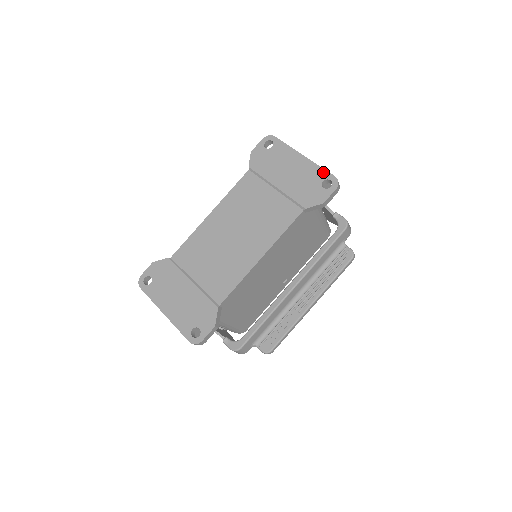
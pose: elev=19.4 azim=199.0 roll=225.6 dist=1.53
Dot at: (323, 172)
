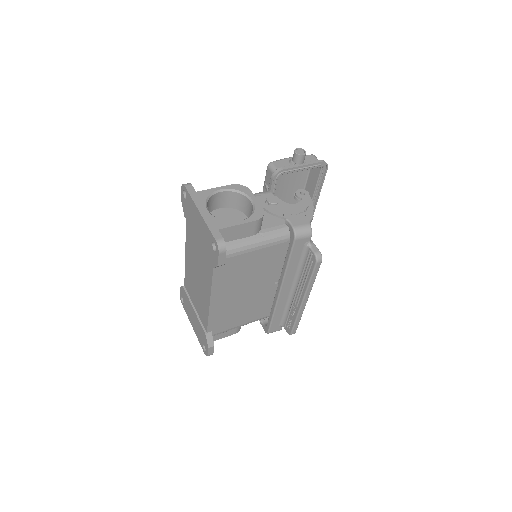
Dot at: (210, 233)
